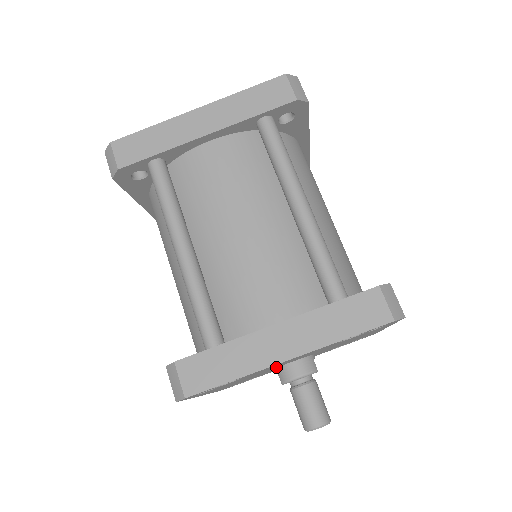
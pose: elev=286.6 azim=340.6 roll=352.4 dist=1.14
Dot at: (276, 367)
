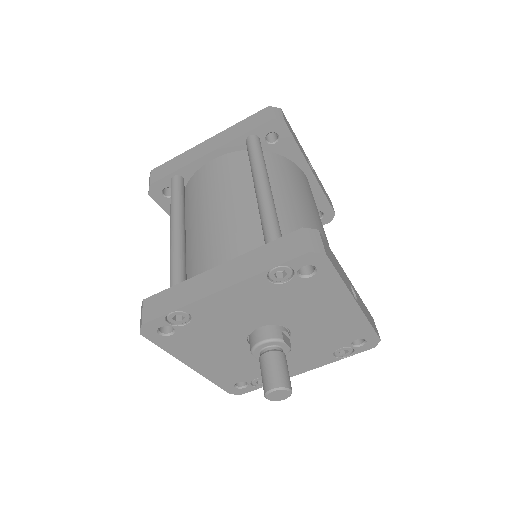
Dot at: (244, 333)
